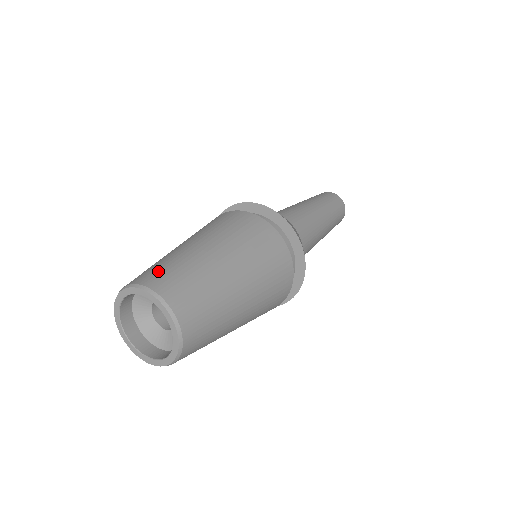
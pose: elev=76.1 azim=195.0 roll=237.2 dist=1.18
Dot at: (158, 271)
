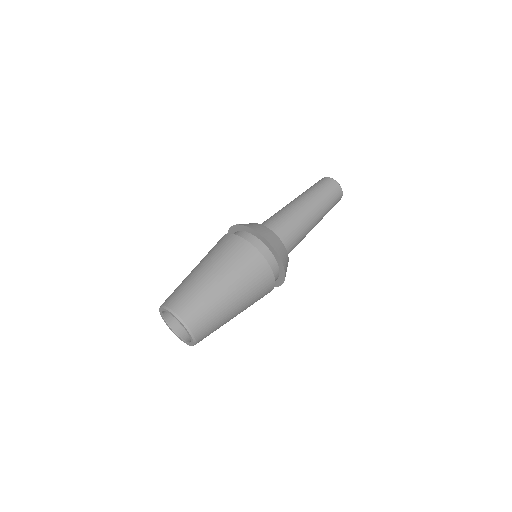
Dot at: (196, 312)
